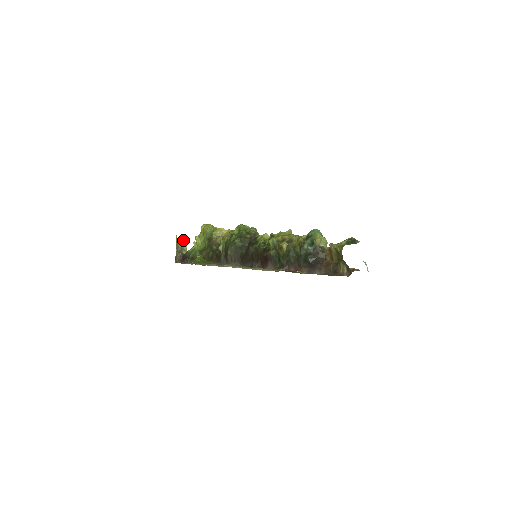
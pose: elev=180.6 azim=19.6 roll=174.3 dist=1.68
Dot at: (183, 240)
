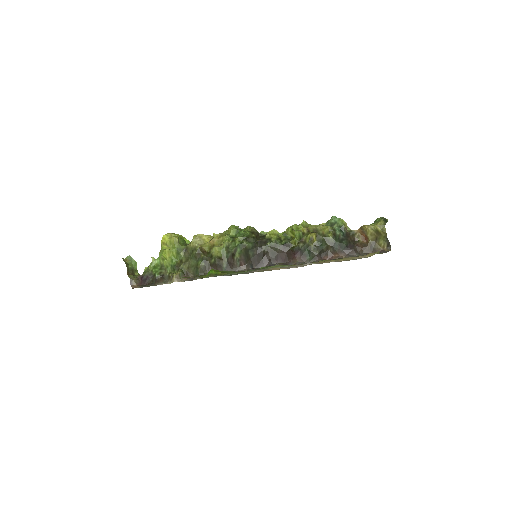
Dot at: (129, 259)
